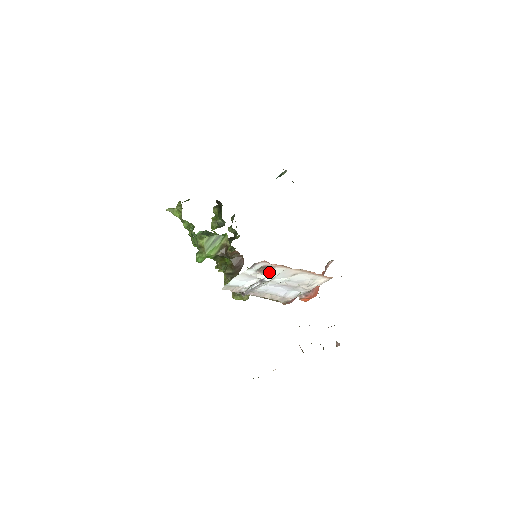
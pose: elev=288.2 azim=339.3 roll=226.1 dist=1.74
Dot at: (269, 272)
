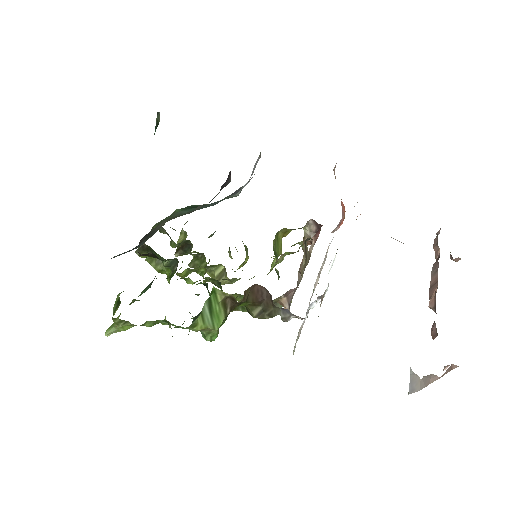
Dot at: (327, 287)
